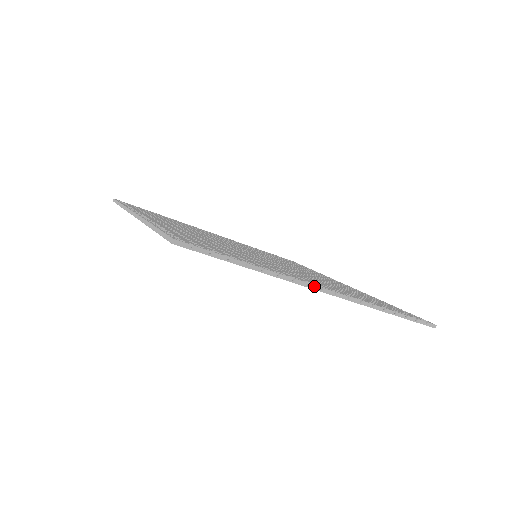
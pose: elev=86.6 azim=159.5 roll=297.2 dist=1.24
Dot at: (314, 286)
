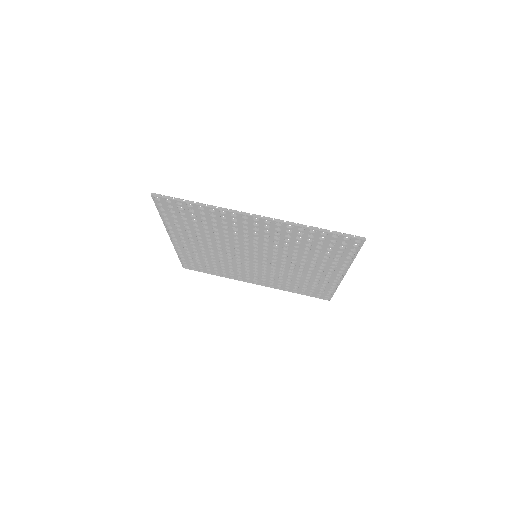
Dot at: (245, 213)
